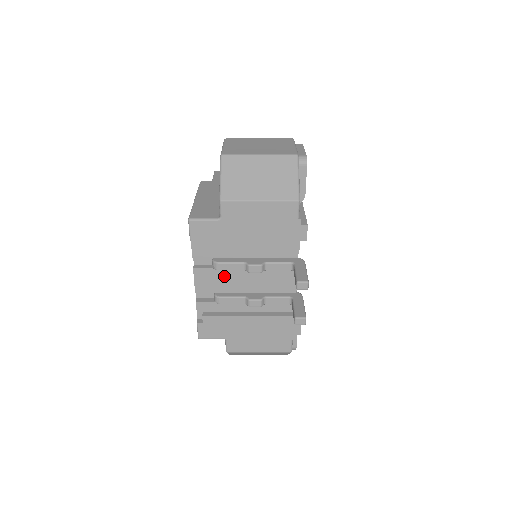
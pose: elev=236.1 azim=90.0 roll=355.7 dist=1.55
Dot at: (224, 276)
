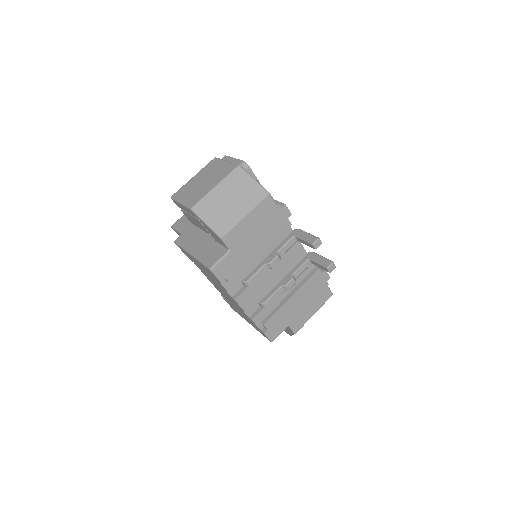
Dot at: (257, 286)
